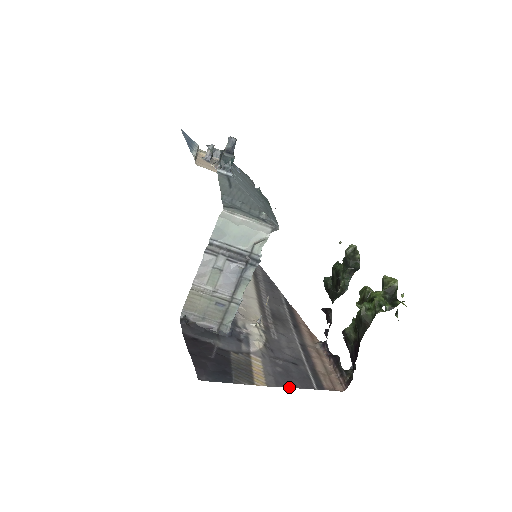
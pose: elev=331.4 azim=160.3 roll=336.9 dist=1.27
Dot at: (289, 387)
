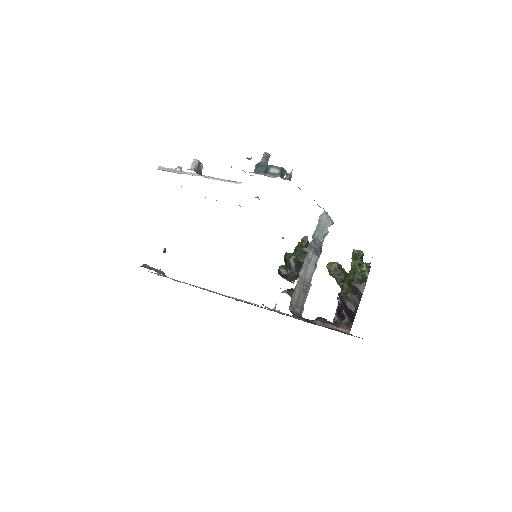
Dot at: occluded
